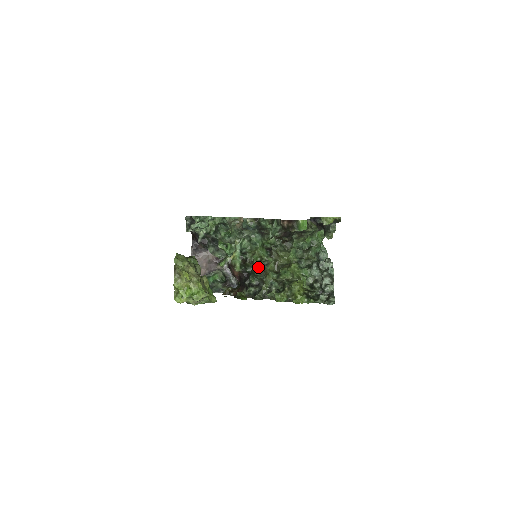
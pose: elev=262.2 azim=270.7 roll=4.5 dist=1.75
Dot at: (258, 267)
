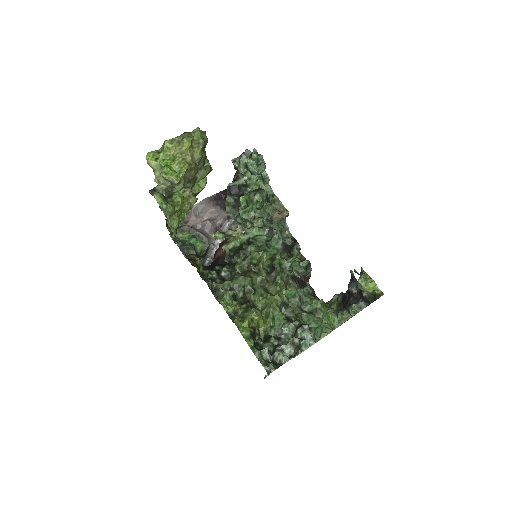
Dot at: (245, 265)
